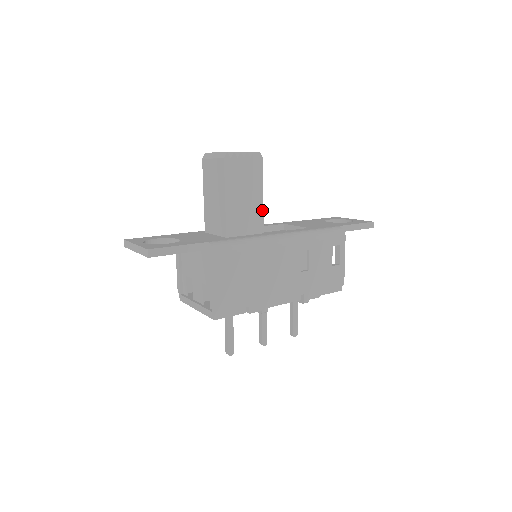
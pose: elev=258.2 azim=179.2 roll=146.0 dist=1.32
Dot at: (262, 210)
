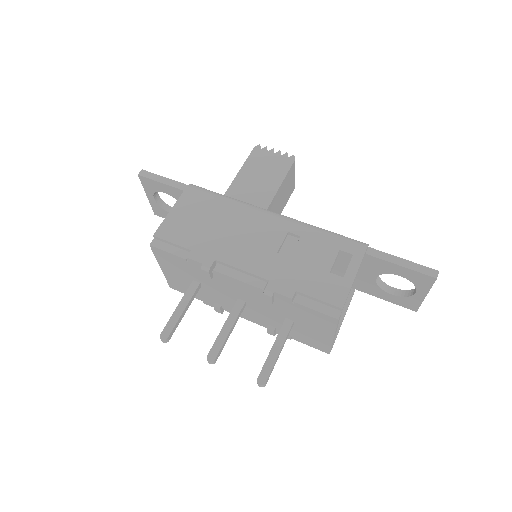
Dot at: (272, 197)
